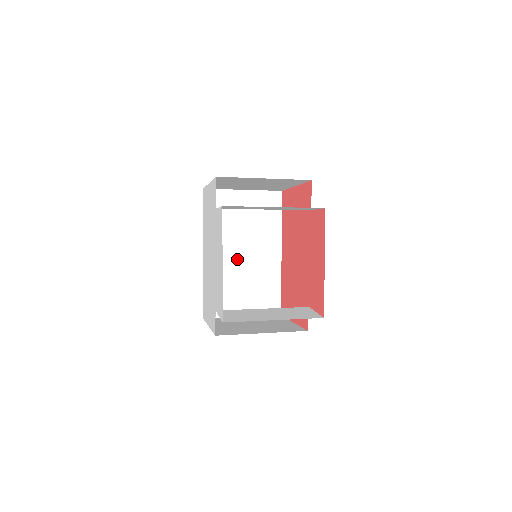
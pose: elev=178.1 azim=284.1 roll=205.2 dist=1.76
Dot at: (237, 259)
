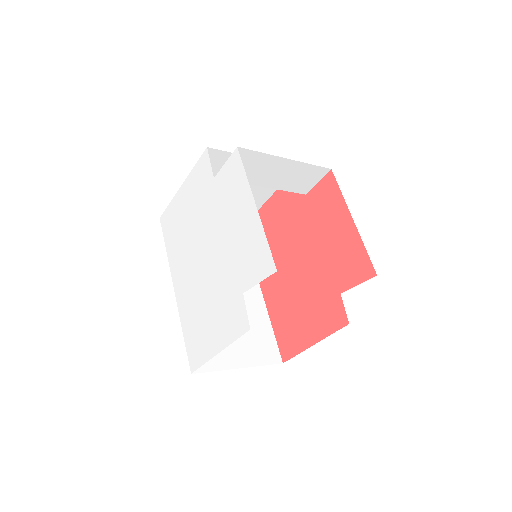
Dot at: occluded
